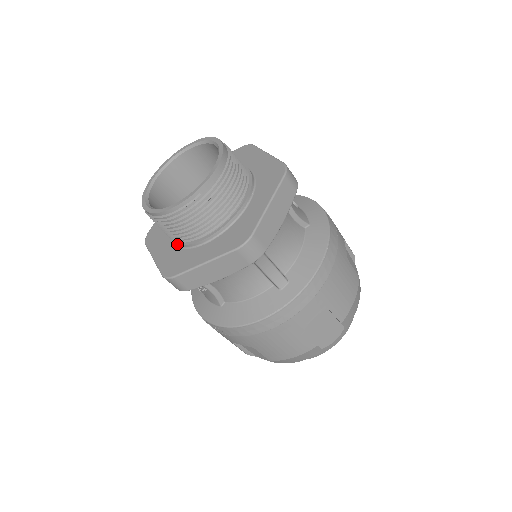
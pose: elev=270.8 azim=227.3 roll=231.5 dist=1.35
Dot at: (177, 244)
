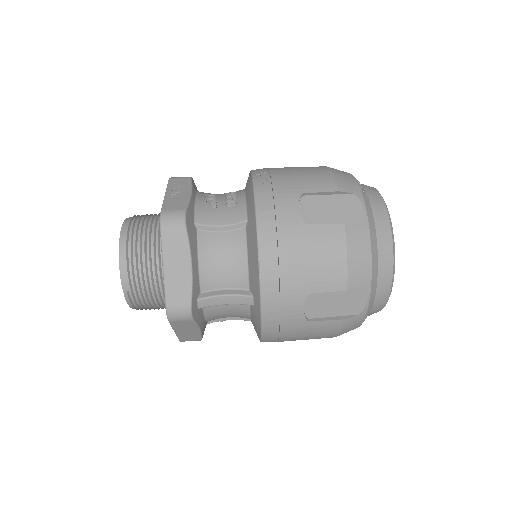
Dot at: occluded
